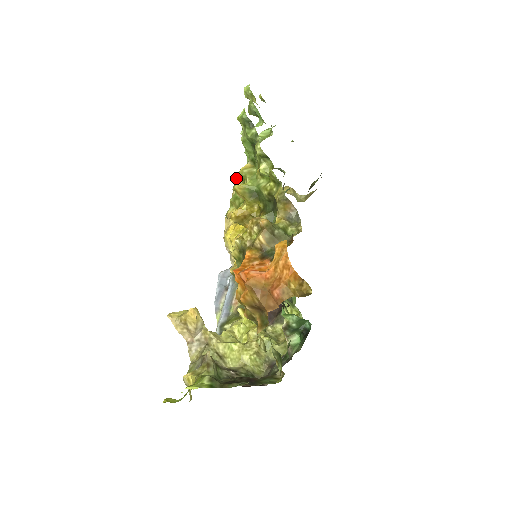
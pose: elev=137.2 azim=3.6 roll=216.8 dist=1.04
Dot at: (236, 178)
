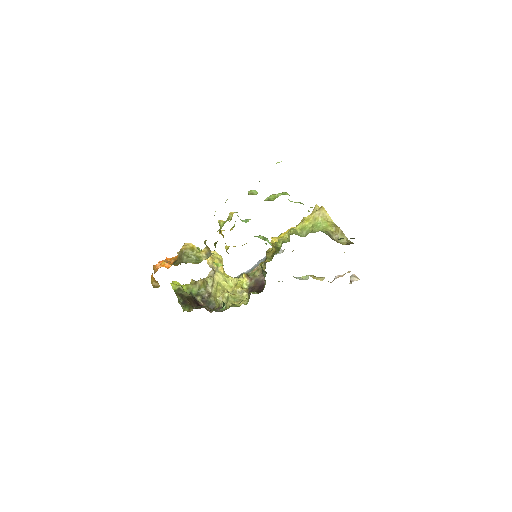
Dot at: occluded
